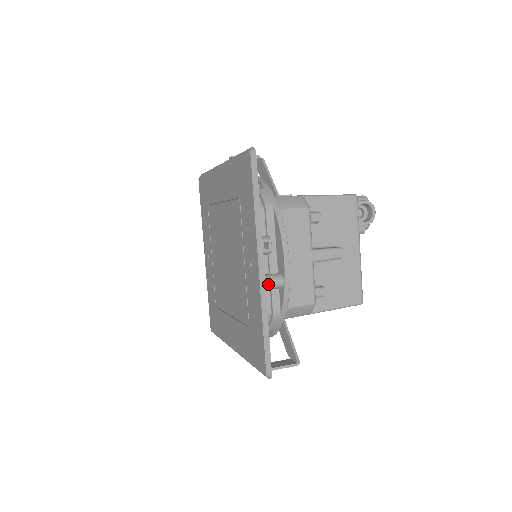
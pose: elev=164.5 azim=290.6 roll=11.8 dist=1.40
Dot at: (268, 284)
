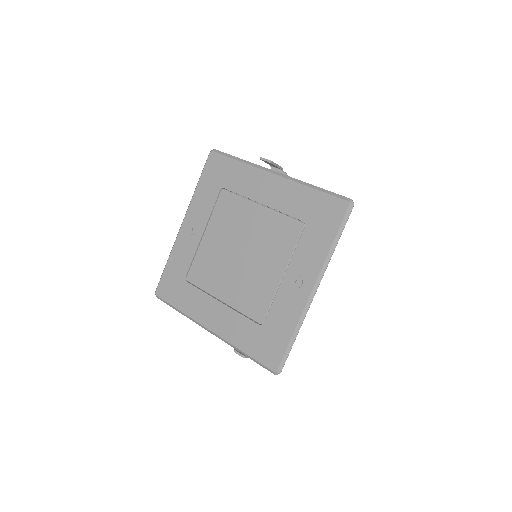
Dot at: occluded
